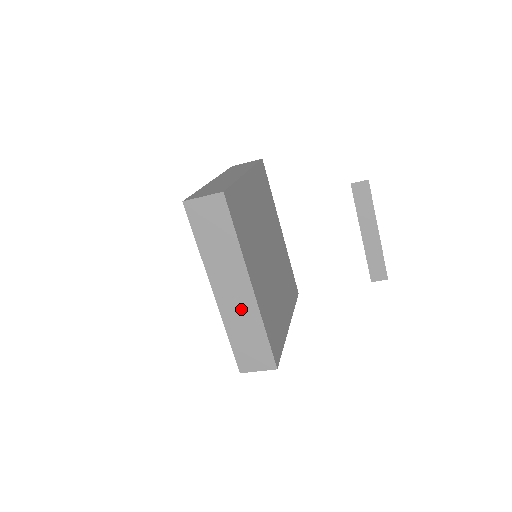
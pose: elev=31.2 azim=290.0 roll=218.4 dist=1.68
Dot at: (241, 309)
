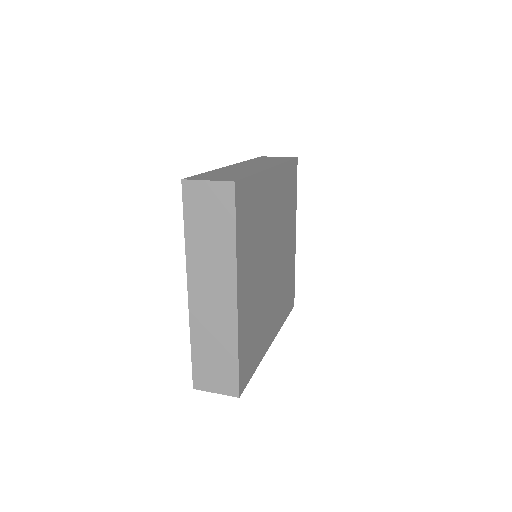
Dot at: occluded
